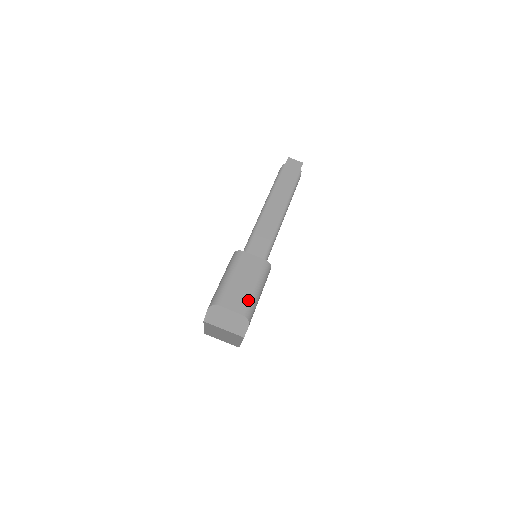
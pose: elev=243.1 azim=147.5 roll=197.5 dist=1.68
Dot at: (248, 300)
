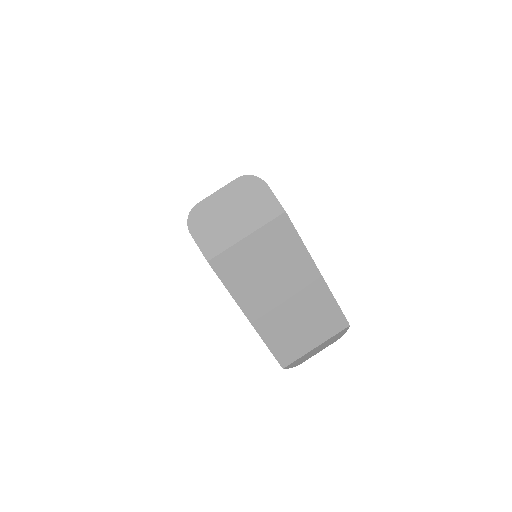
Dot at: occluded
